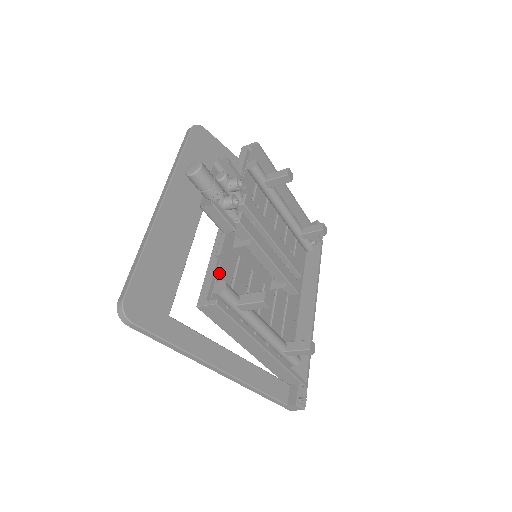
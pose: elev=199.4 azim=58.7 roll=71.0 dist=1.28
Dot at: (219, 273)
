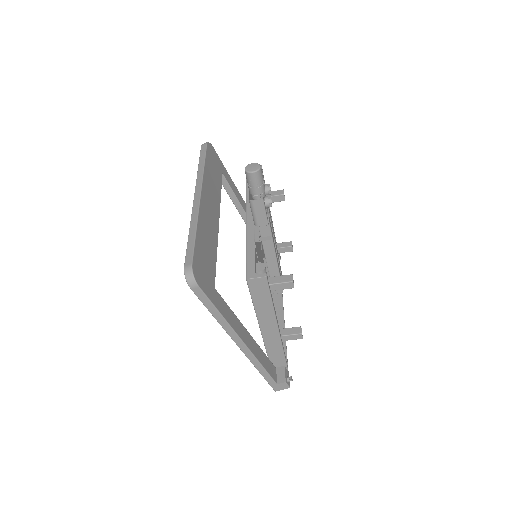
Dot at: occluded
